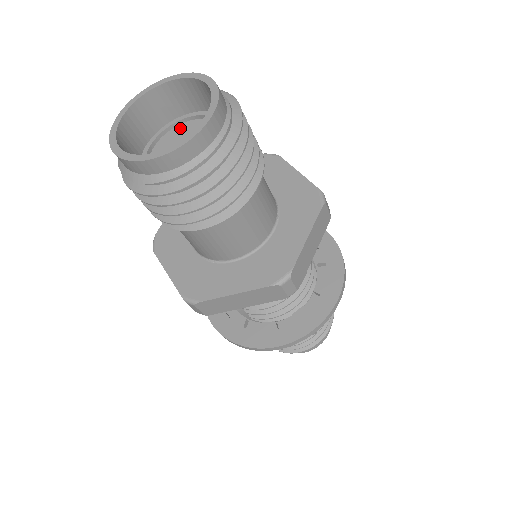
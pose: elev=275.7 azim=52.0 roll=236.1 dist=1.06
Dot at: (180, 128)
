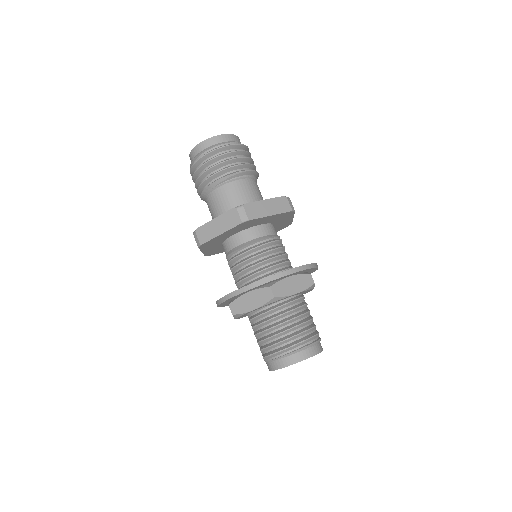
Dot at: occluded
